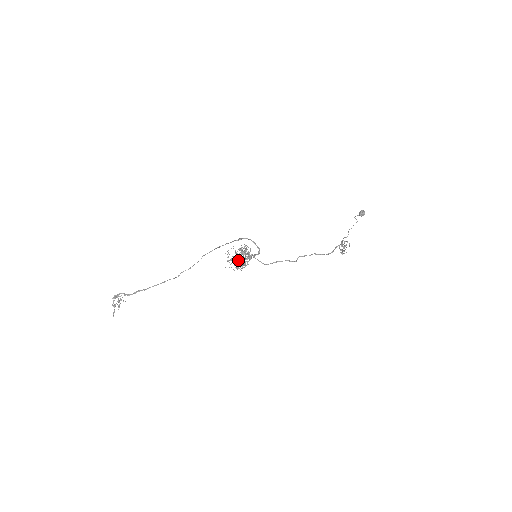
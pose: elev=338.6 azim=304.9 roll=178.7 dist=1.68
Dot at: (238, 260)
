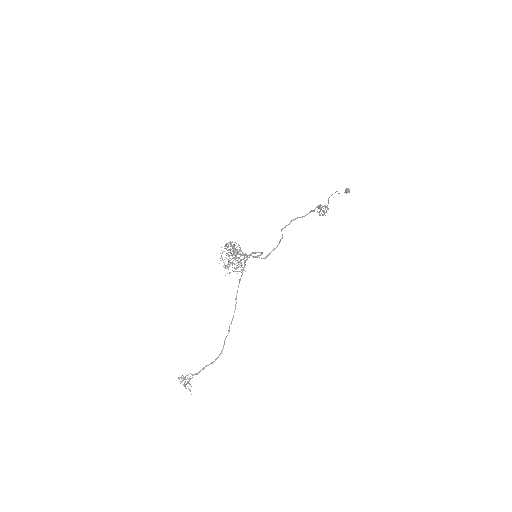
Dot at: occluded
